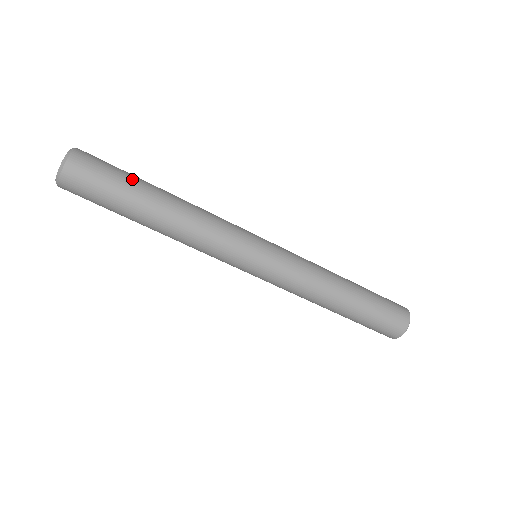
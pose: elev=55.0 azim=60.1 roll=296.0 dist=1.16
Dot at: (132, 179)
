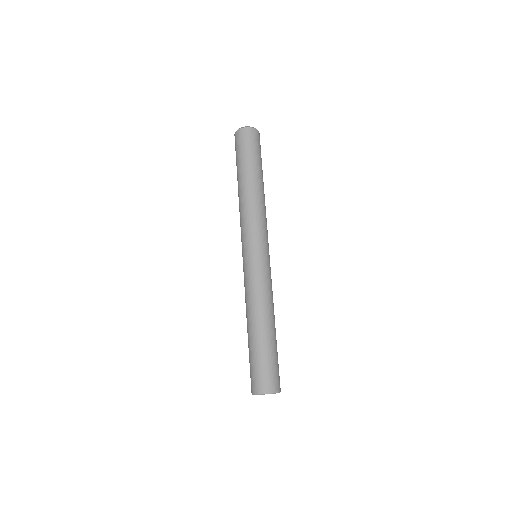
Dot at: occluded
